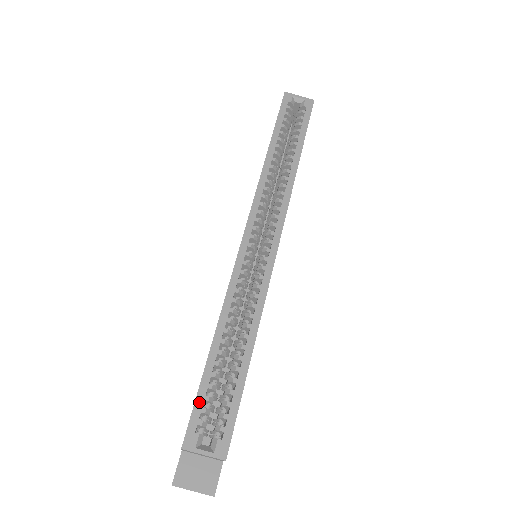
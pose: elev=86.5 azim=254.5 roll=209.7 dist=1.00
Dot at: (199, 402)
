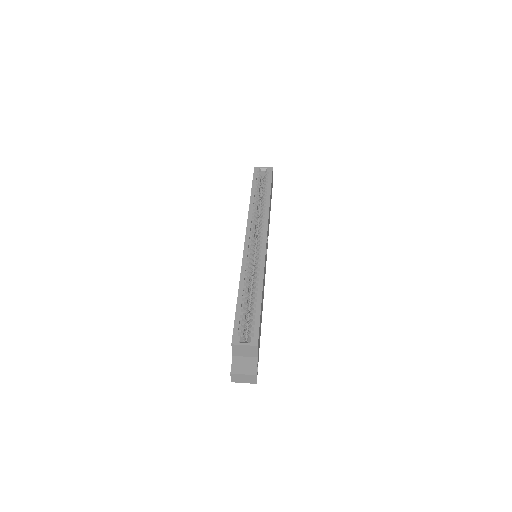
Dot at: (237, 322)
